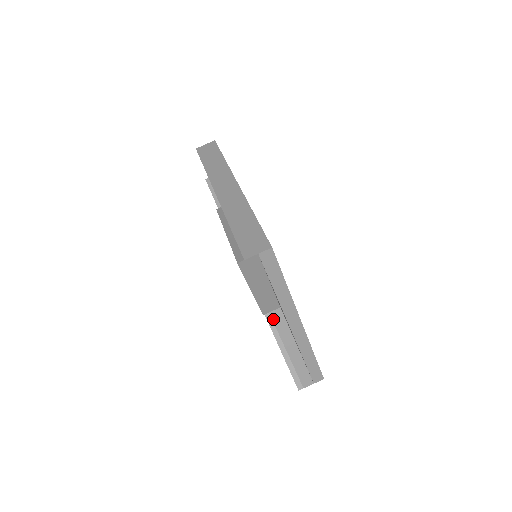
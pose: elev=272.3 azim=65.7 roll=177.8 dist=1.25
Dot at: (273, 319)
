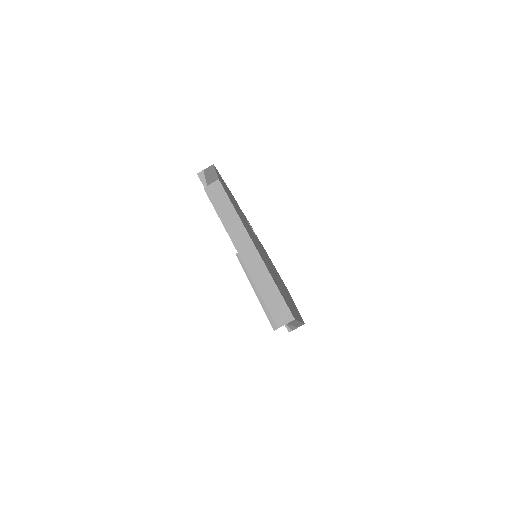
Dot at: occluded
